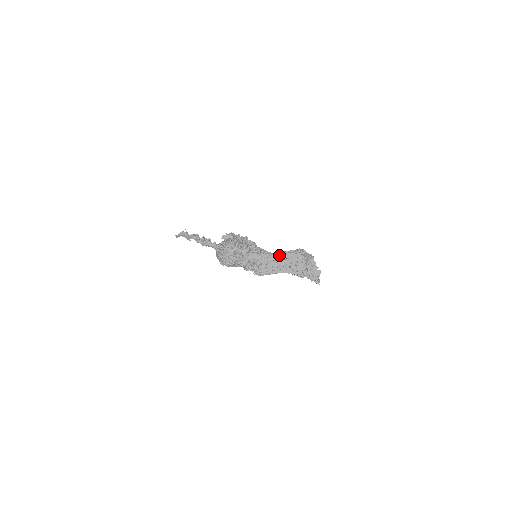
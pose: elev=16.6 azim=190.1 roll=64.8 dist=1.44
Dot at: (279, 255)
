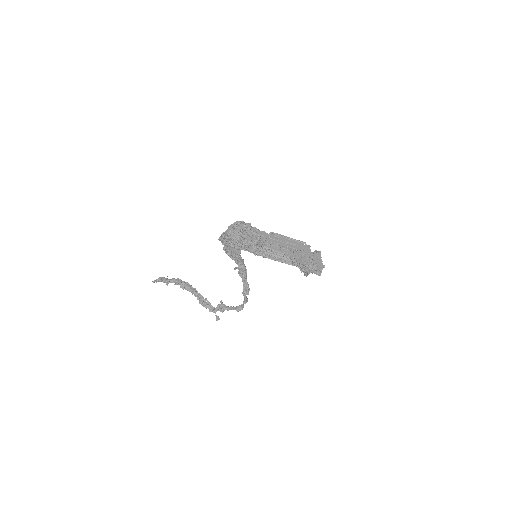
Dot at: (288, 239)
